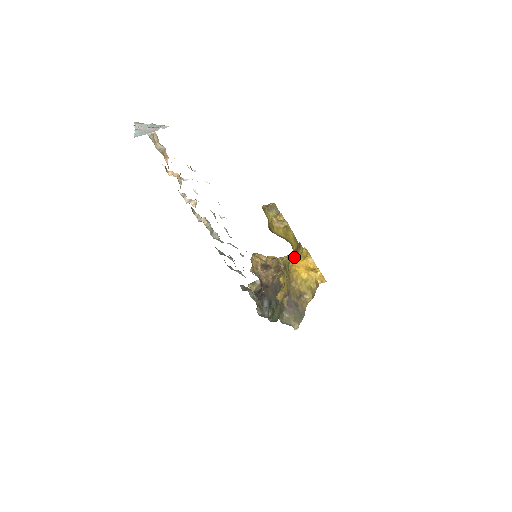
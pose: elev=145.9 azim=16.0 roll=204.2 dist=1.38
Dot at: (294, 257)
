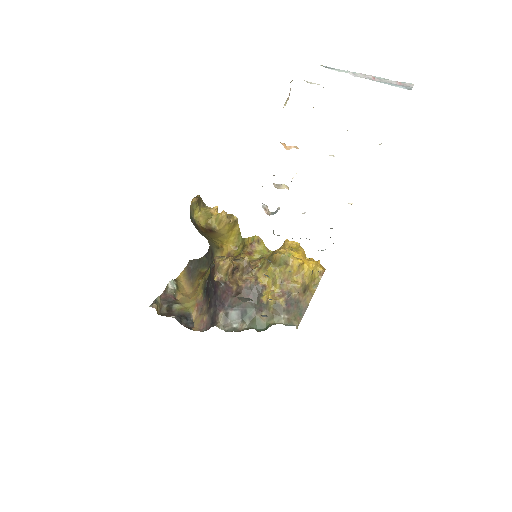
Dot at: (291, 250)
